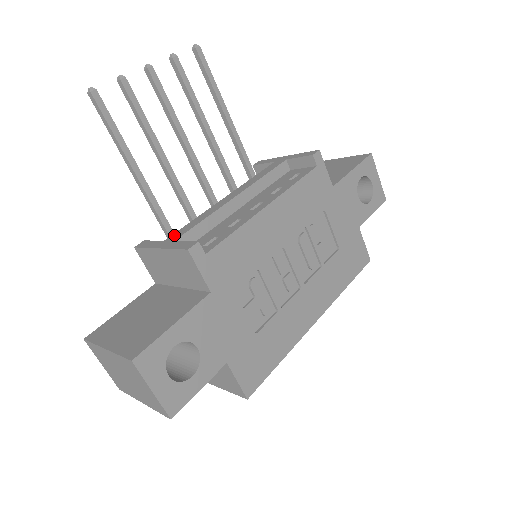
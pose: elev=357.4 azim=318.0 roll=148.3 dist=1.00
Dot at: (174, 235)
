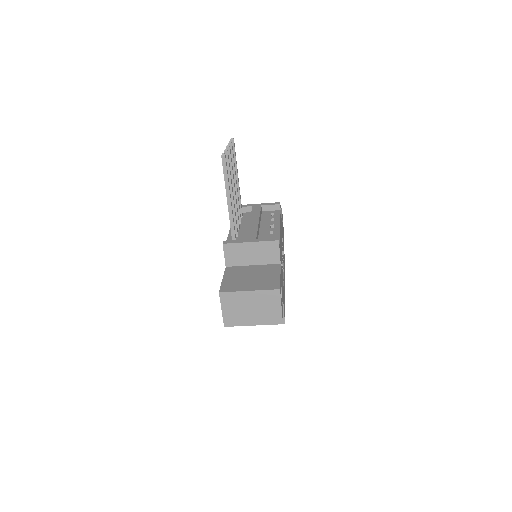
Dot at: (249, 237)
